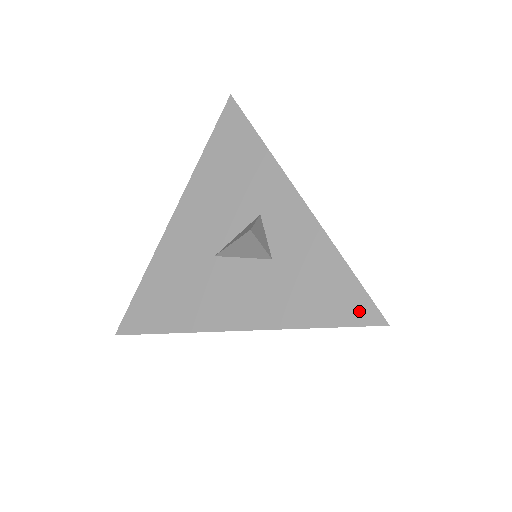
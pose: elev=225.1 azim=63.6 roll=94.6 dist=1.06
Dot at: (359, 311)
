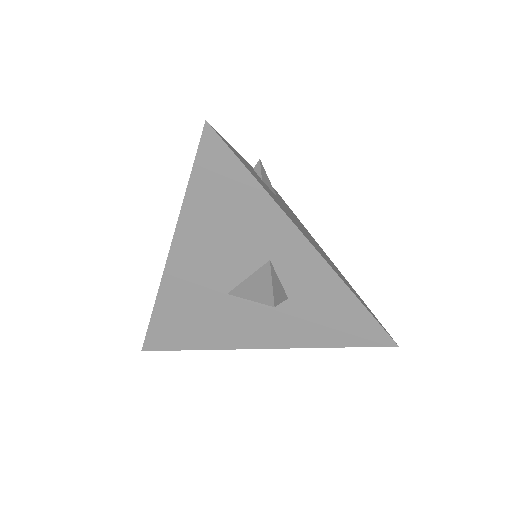
Dot at: (373, 337)
